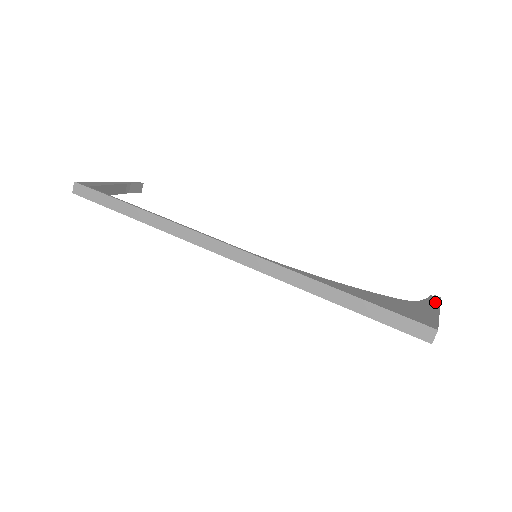
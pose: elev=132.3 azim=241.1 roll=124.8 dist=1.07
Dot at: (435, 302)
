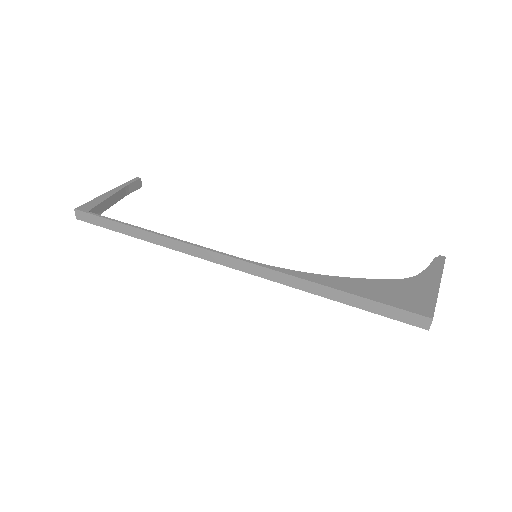
Dot at: (438, 269)
